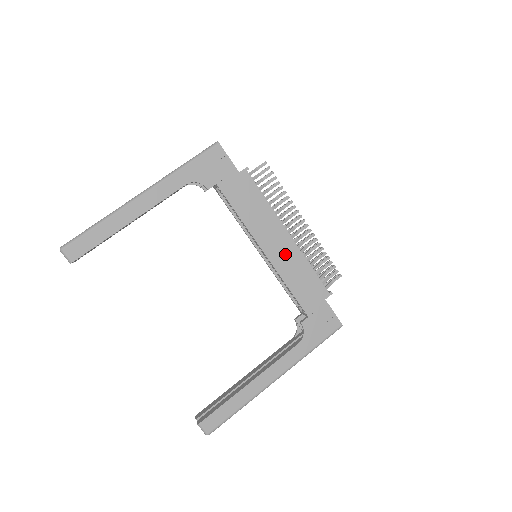
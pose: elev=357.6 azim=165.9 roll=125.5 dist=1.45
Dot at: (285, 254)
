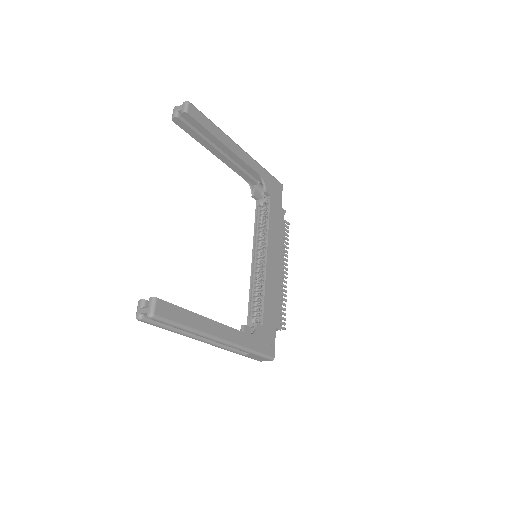
Dot at: (275, 273)
